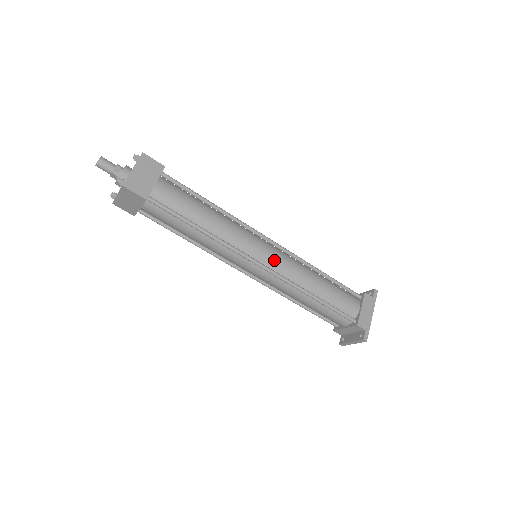
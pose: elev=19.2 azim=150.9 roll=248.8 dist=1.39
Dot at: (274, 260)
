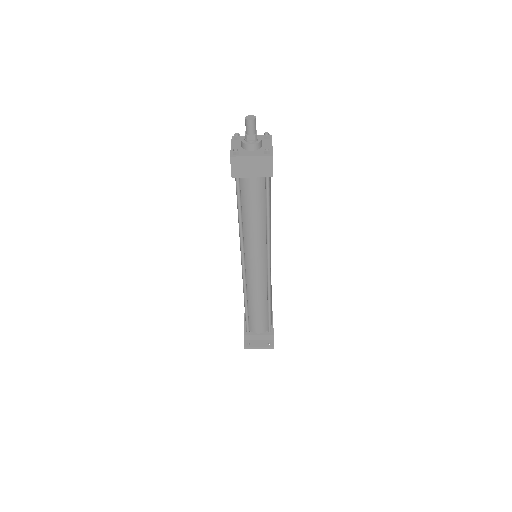
Dot at: occluded
